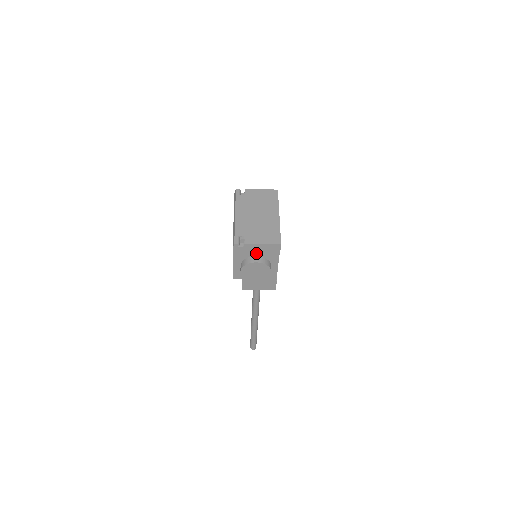
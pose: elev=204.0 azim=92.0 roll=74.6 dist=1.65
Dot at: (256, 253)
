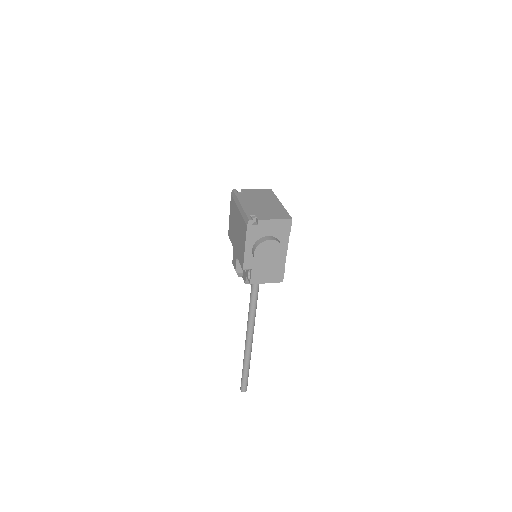
Dot at: (268, 232)
